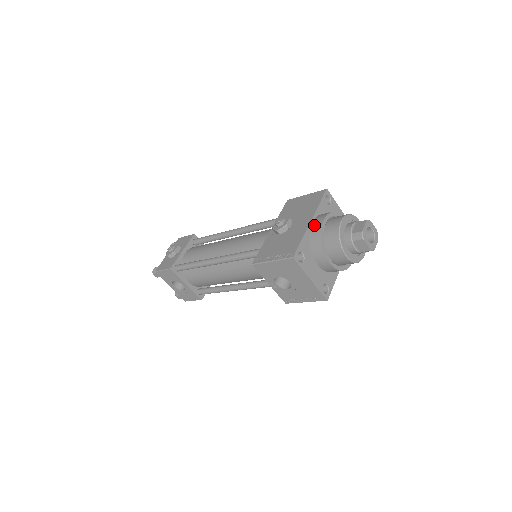
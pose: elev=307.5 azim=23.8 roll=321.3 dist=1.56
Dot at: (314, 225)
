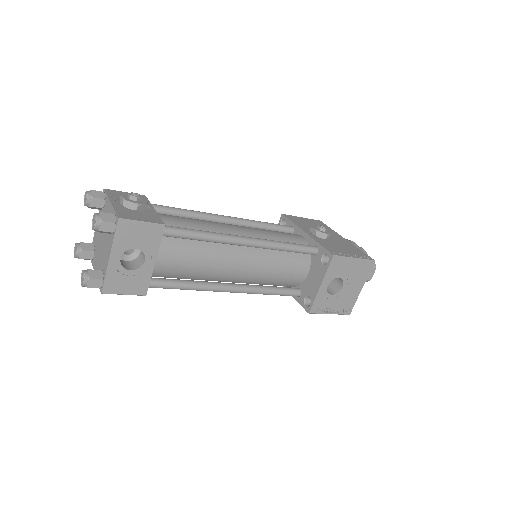
Dot at: occluded
